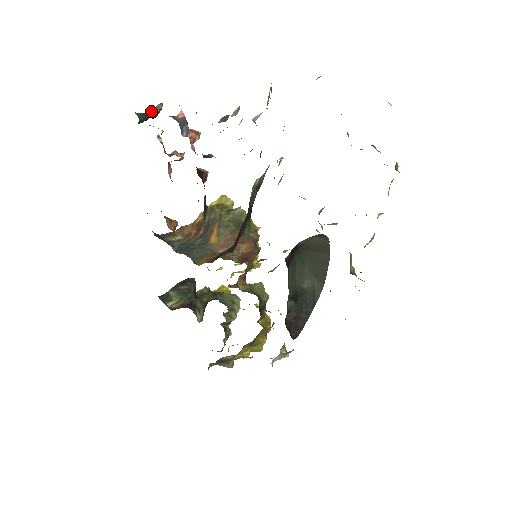
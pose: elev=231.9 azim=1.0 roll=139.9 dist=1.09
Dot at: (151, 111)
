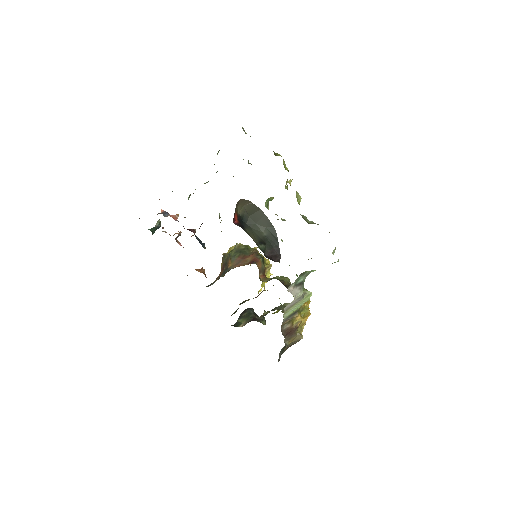
Dot at: (155, 225)
